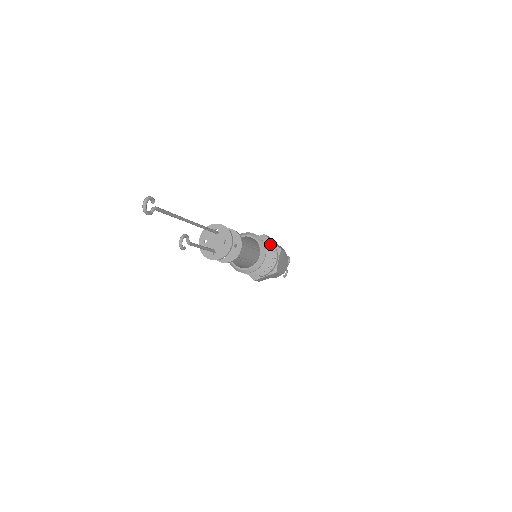
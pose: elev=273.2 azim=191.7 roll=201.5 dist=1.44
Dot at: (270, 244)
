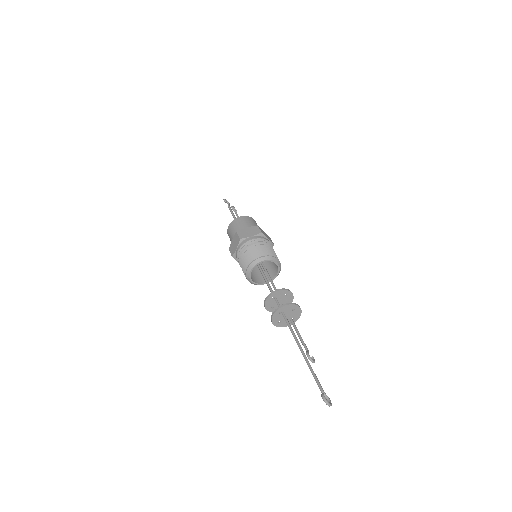
Dot at: (259, 244)
